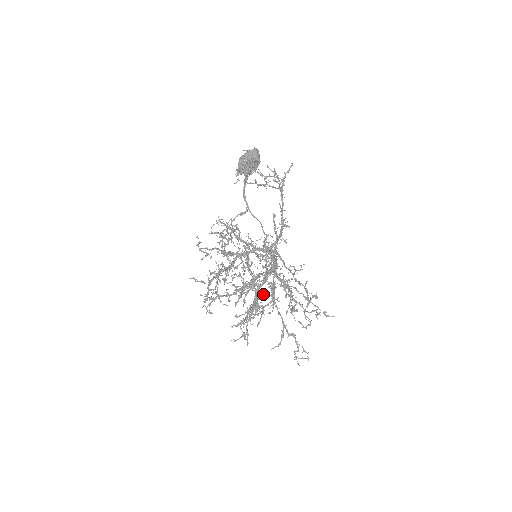
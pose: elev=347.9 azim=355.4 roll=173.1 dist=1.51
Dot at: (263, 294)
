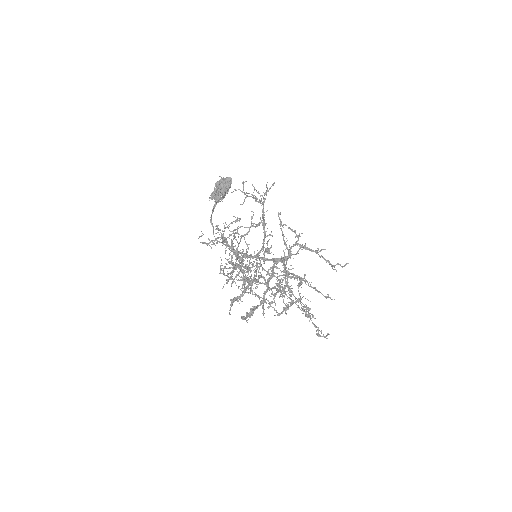
Dot at: occluded
